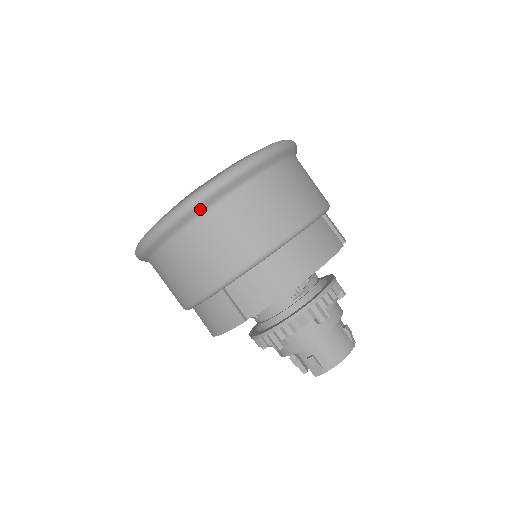
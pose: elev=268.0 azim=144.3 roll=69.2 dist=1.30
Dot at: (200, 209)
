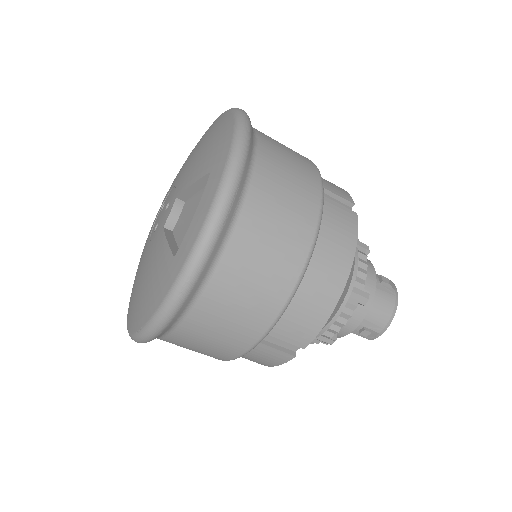
Dot at: (193, 292)
